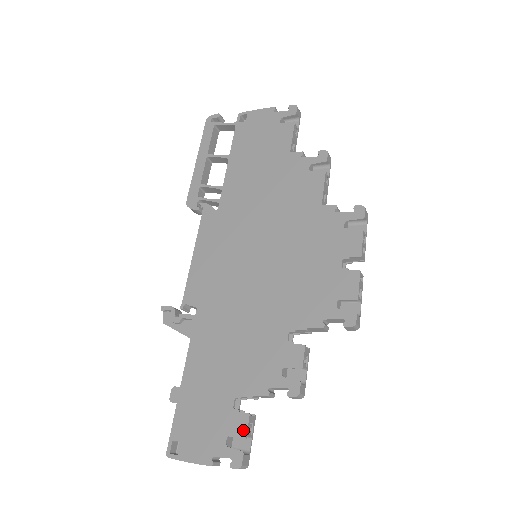
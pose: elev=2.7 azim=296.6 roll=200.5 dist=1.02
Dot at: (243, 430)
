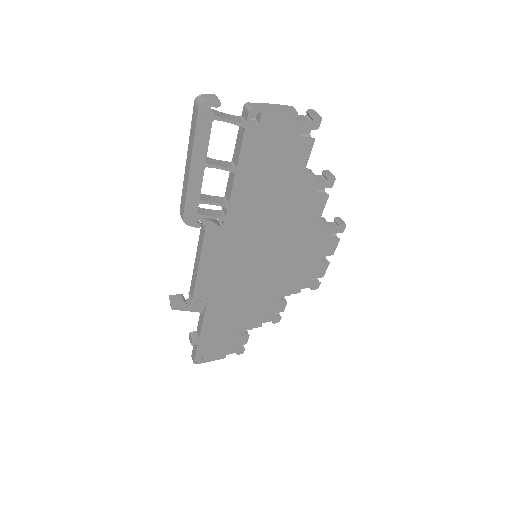
Dot at: (245, 342)
